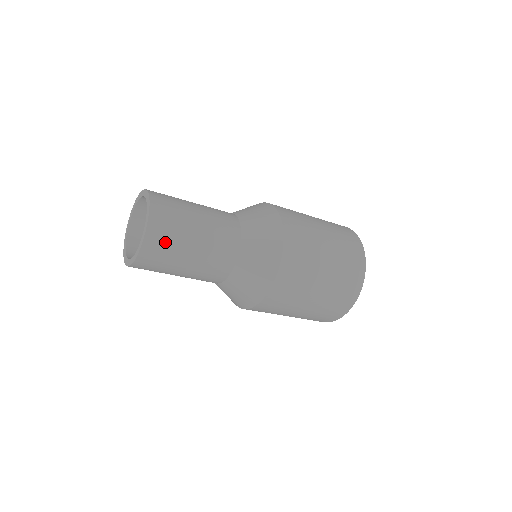
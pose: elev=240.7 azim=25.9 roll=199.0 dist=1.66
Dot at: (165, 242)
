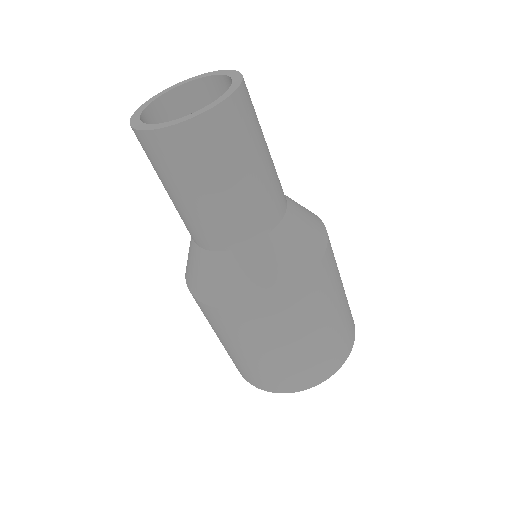
Dot at: (238, 129)
